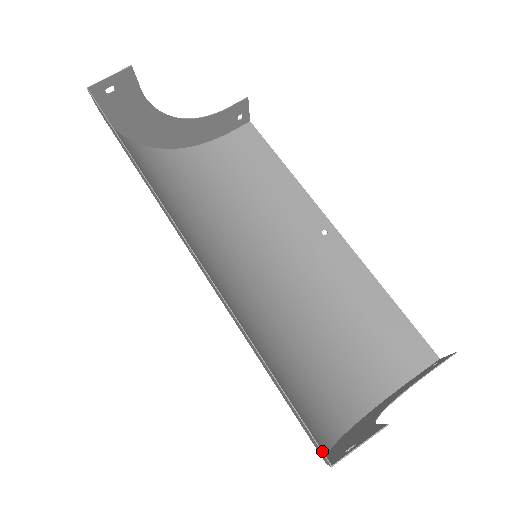
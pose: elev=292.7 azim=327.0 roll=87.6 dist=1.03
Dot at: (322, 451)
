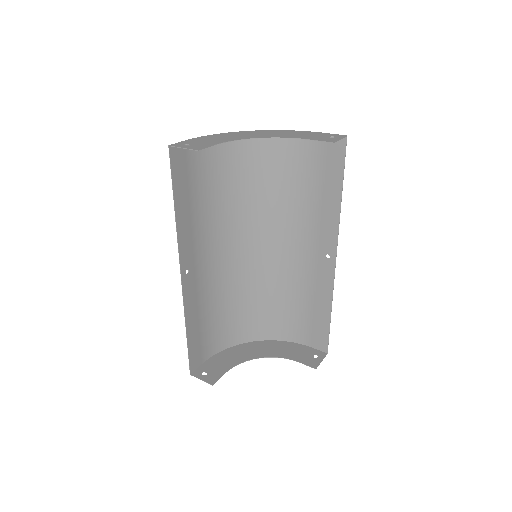
Dot at: (190, 370)
